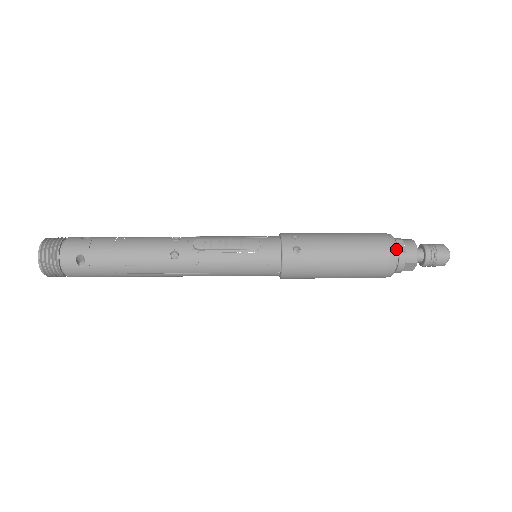
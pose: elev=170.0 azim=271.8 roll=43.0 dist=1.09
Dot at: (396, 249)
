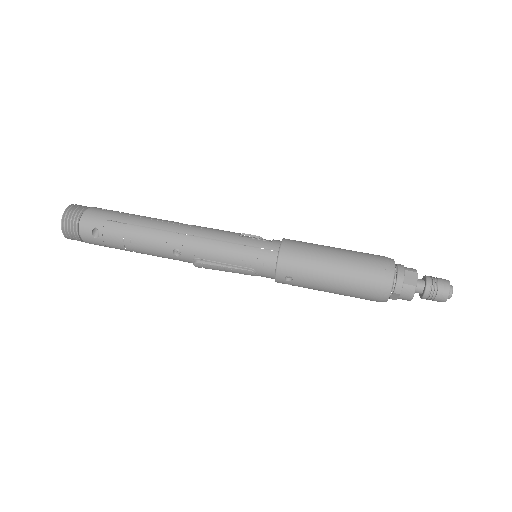
Dot at: occluded
